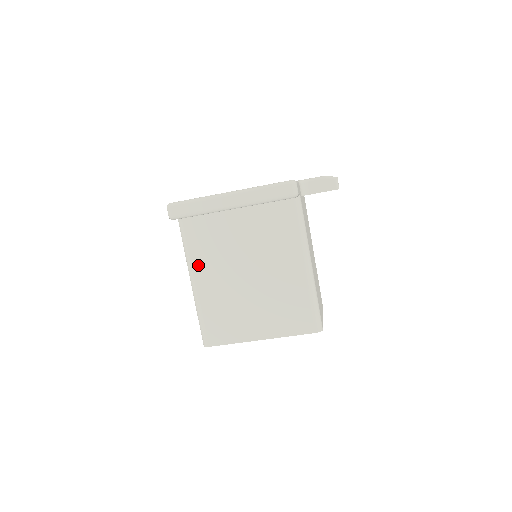
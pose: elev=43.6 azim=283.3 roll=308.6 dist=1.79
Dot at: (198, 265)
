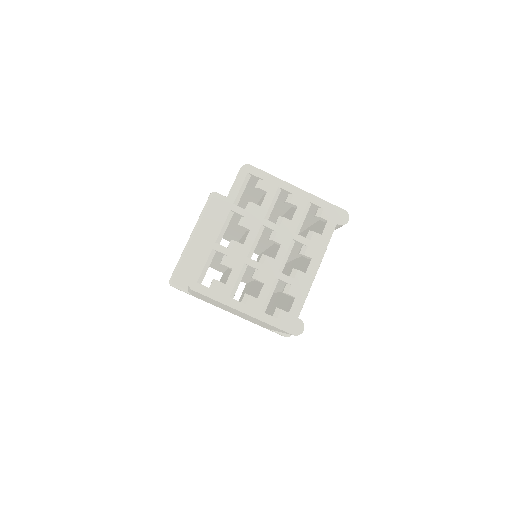
Dot at: occluded
